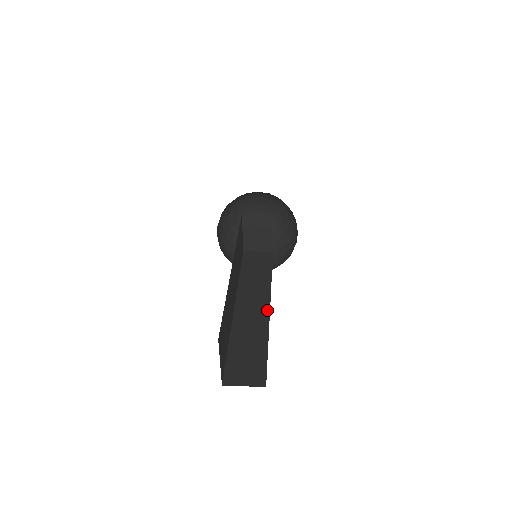
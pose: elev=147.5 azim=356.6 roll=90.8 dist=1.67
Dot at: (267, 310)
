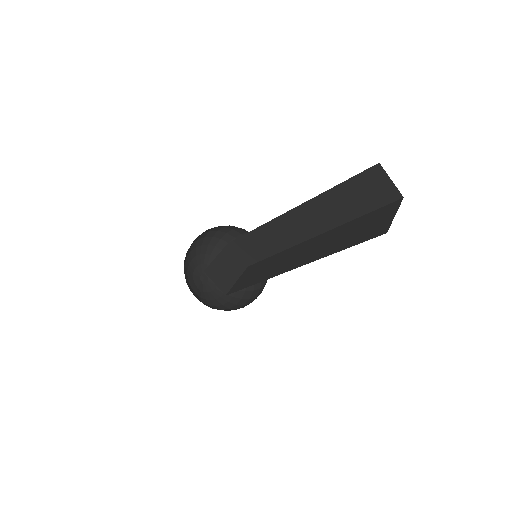
Dot at: occluded
